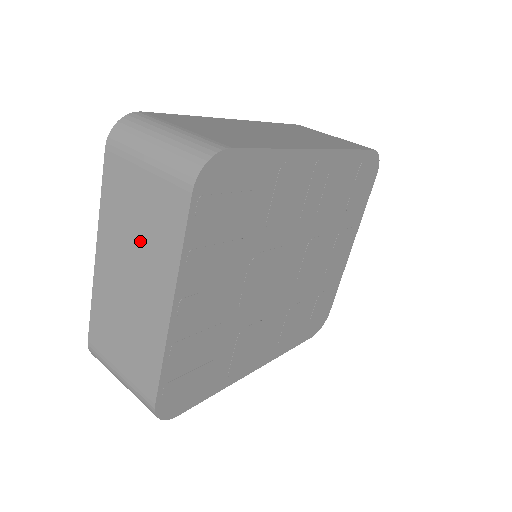
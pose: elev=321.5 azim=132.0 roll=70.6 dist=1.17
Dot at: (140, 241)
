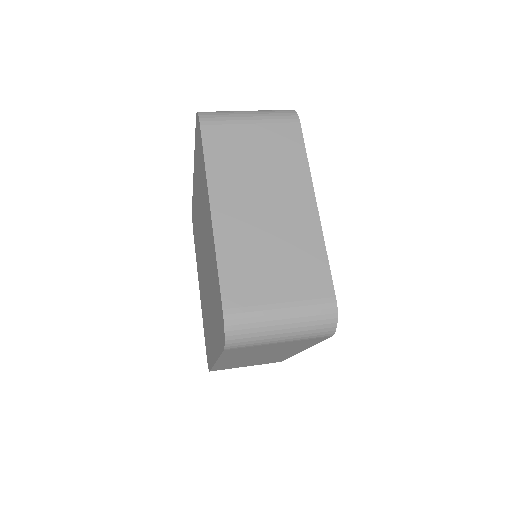
Dot at: (265, 172)
